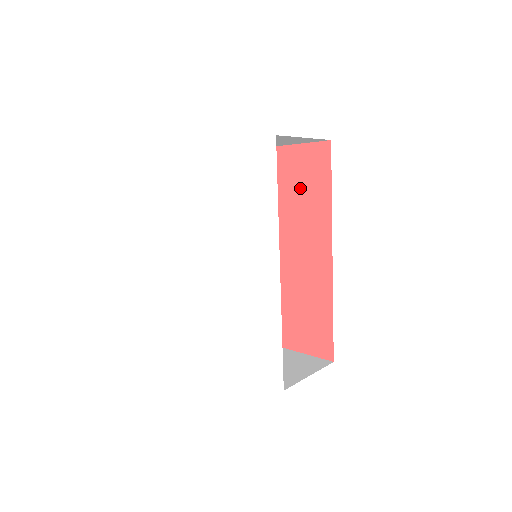
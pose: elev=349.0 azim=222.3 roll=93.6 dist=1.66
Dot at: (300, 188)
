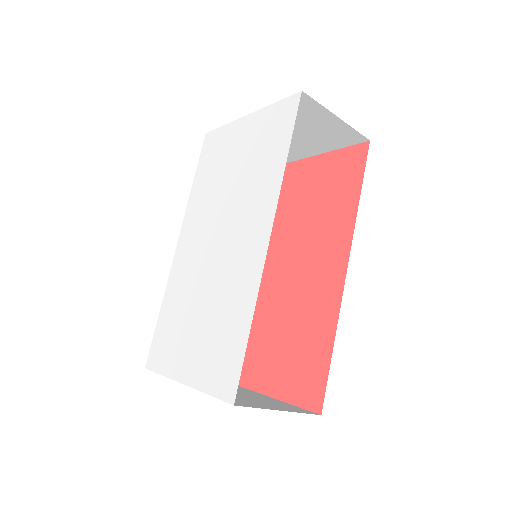
Dot at: (326, 196)
